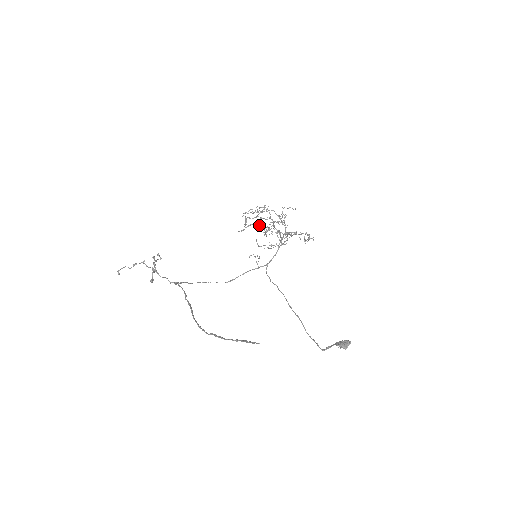
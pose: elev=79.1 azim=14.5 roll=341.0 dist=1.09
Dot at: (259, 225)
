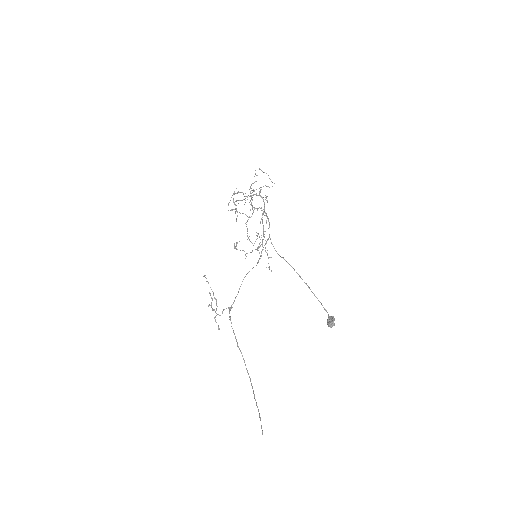
Dot at: occluded
